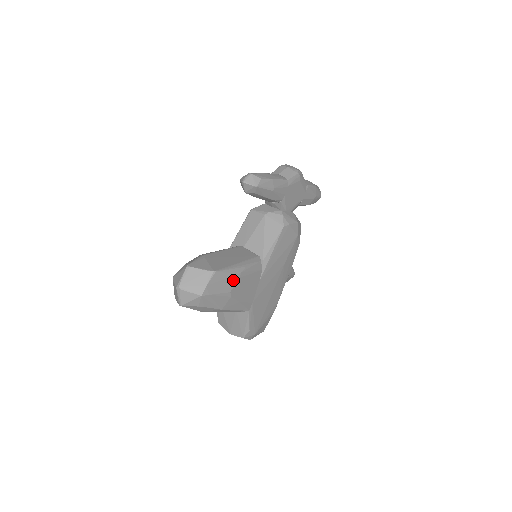
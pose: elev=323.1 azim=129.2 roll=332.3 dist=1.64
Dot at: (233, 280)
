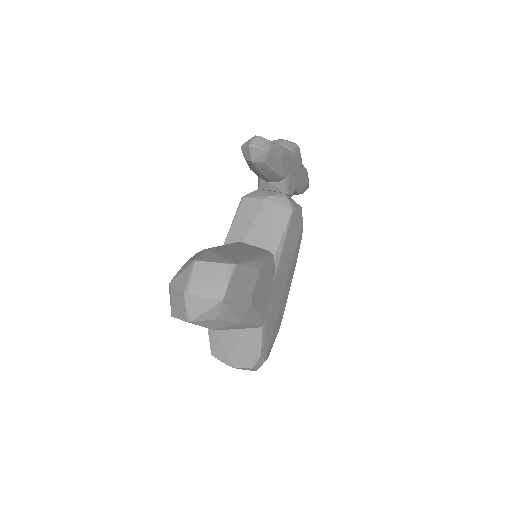
Dot at: (254, 278)
